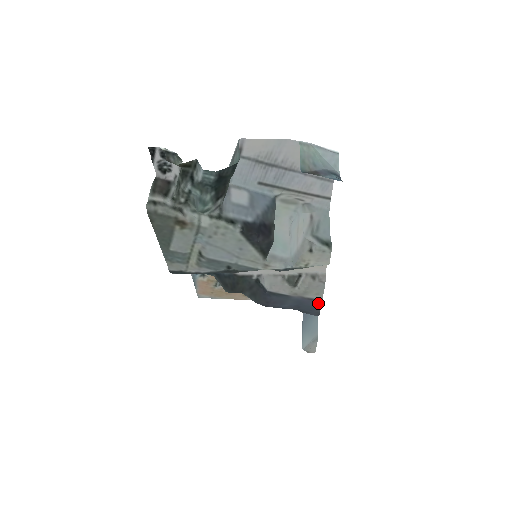
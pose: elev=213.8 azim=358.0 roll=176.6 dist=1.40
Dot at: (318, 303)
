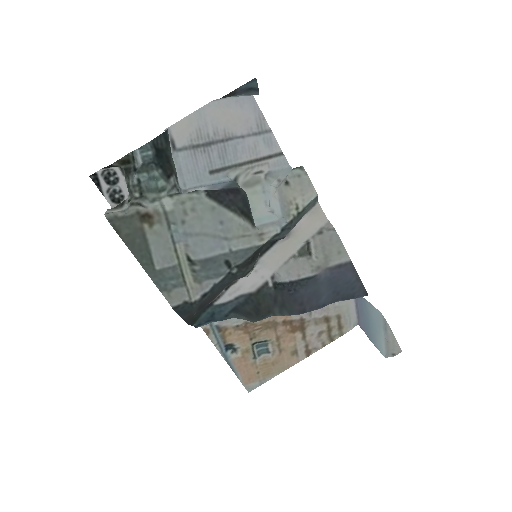
Dot at: (351, 269)
